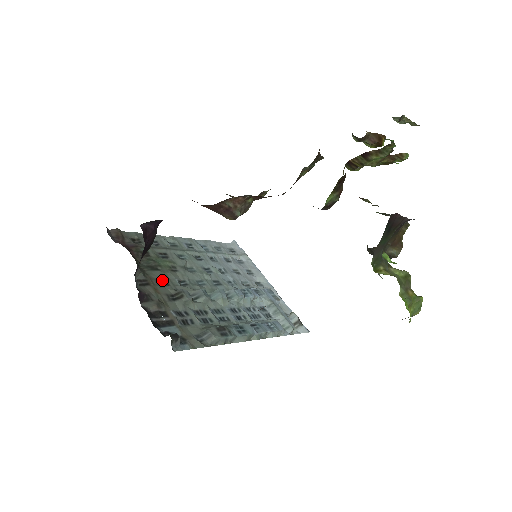
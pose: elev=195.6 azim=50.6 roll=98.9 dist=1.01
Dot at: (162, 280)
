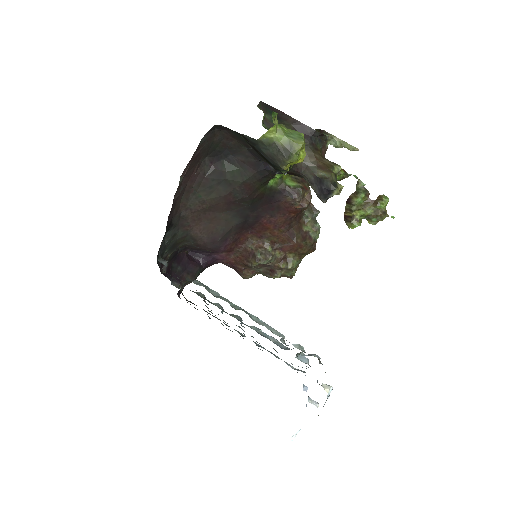
Dot at: occluded
